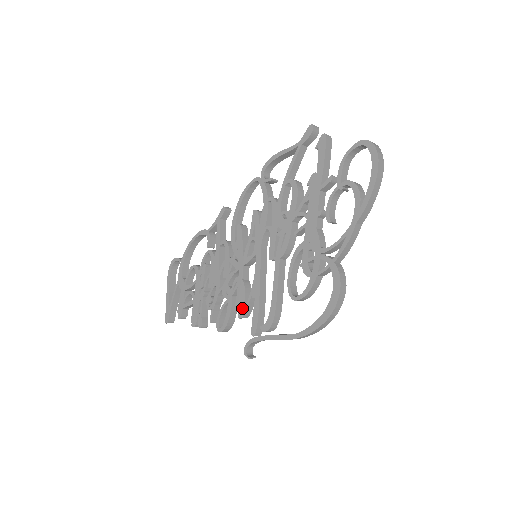
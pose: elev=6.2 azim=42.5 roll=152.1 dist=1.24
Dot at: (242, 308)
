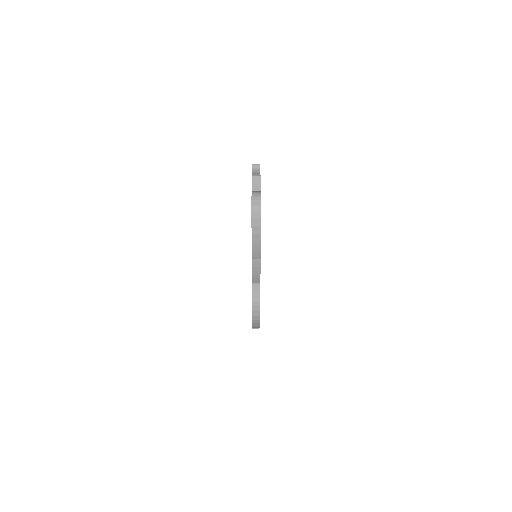
Dot at: occluded
